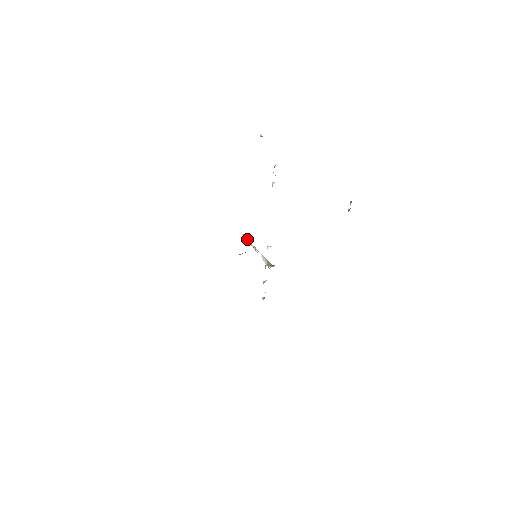
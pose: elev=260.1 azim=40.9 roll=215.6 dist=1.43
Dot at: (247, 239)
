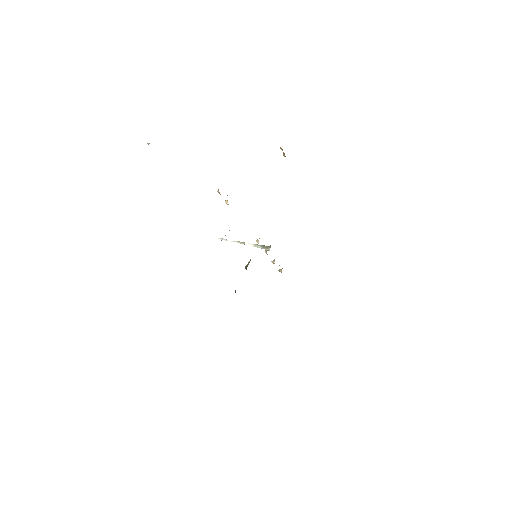
Dot at: (226, 240)
